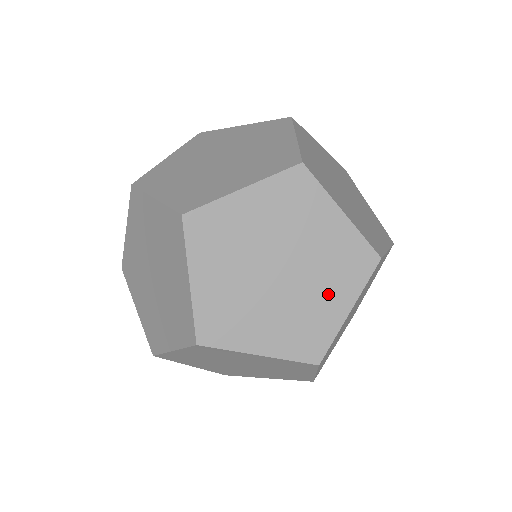
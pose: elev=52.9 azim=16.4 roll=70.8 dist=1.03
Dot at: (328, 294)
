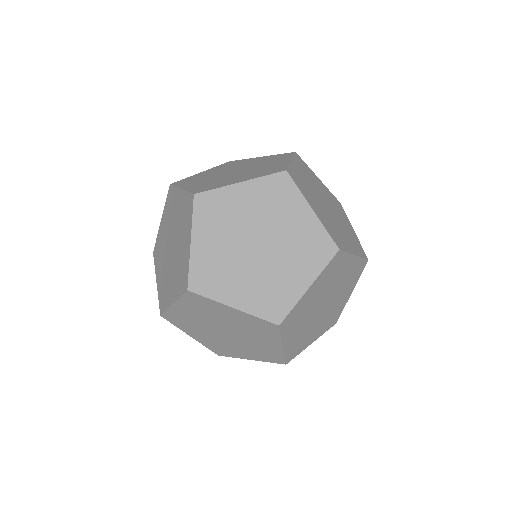
Dot at: (293, 270)
